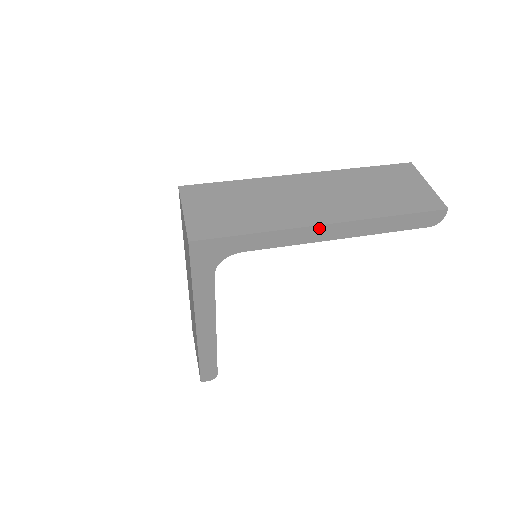
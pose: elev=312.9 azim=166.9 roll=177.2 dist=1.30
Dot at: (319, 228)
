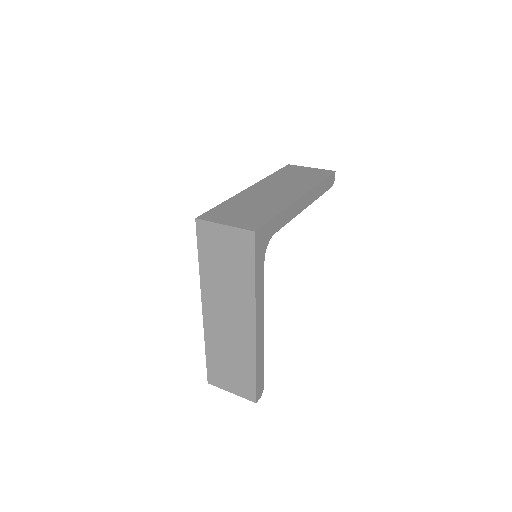
Dot at: (300, 200)
